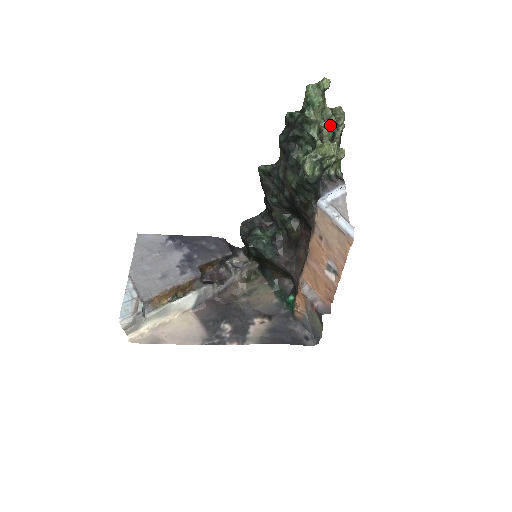
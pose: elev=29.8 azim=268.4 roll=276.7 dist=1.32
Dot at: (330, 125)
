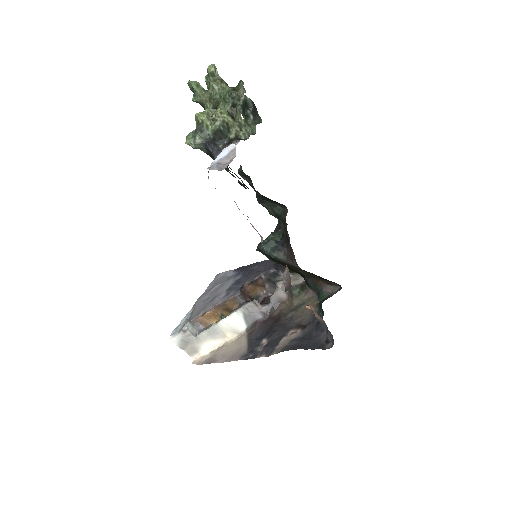
Dot at: (223, 99)
